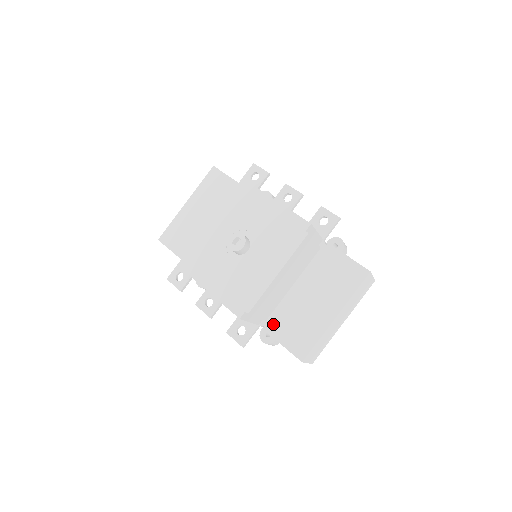
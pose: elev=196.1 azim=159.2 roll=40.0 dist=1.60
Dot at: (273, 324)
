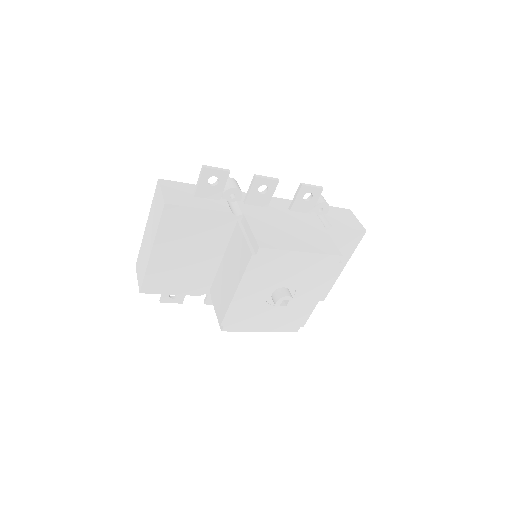
Dot at: occluded
